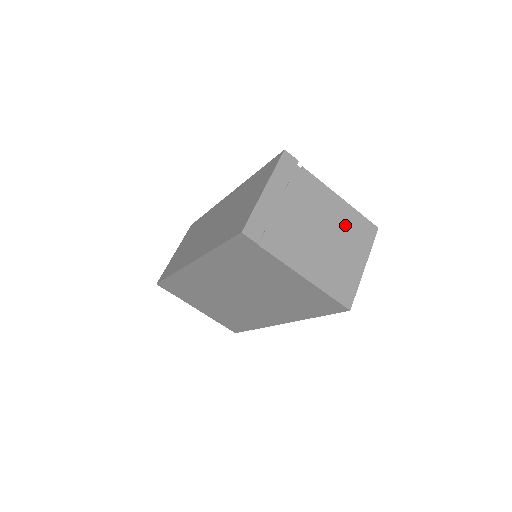
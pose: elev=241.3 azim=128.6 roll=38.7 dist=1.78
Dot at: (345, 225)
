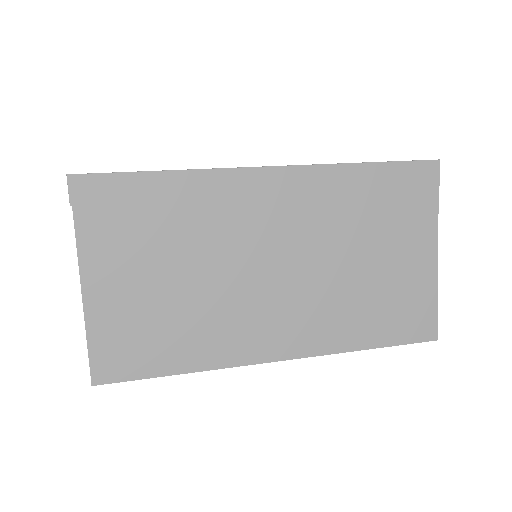
Dot at: occluded
